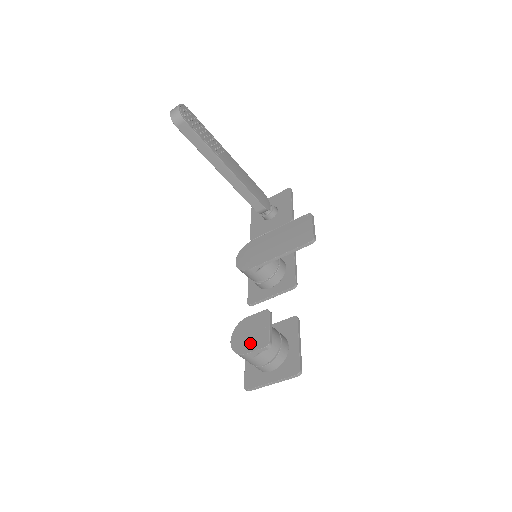
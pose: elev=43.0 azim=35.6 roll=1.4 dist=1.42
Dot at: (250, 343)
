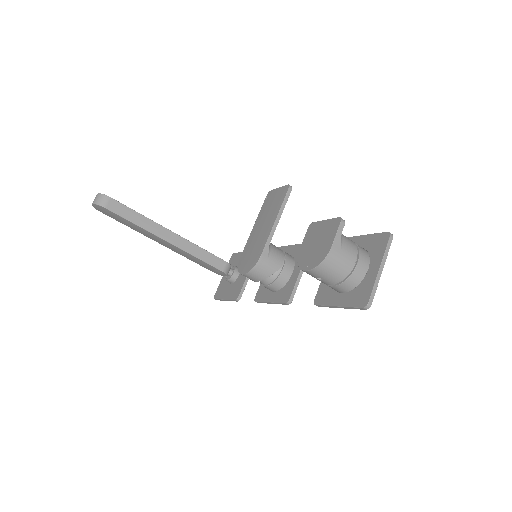
Dot at: (325, 242)
